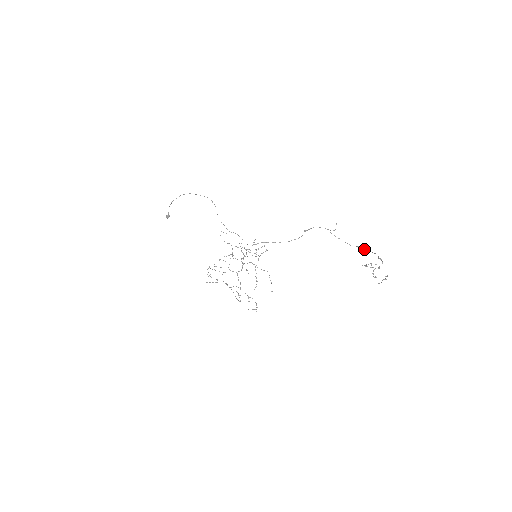
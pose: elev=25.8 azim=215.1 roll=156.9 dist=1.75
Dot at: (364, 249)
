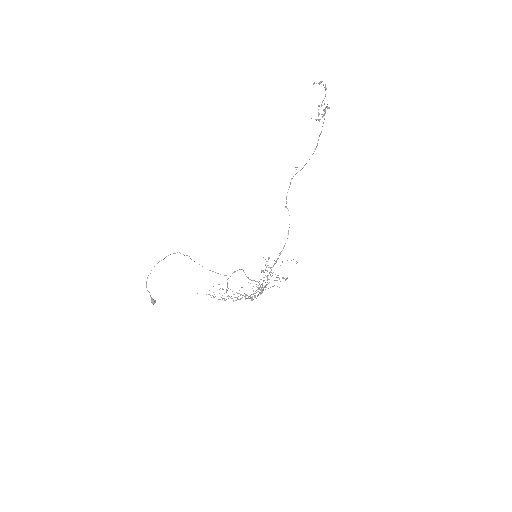
Dot at: occluded
